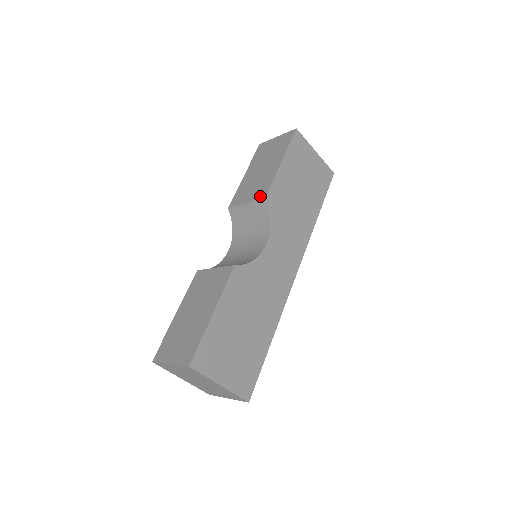
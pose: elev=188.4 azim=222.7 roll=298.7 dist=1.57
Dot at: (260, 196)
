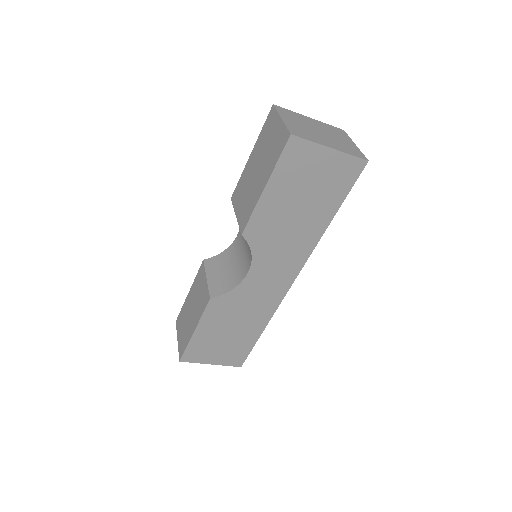
Dot at: (241, 225)
